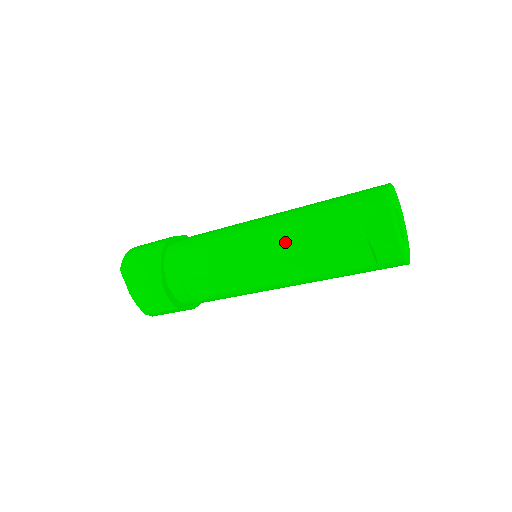
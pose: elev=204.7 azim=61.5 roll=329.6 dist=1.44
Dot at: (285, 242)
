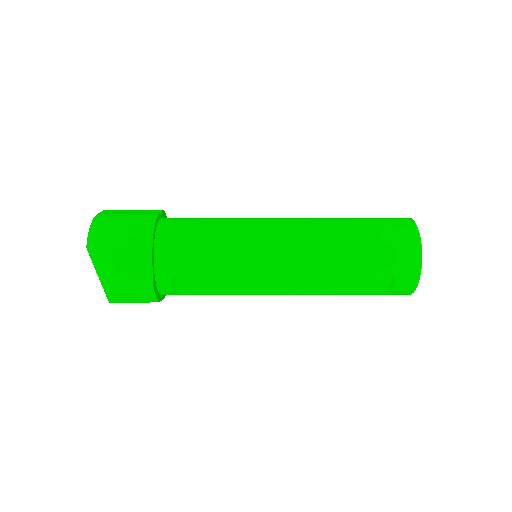
Dot at: (313, 260)
